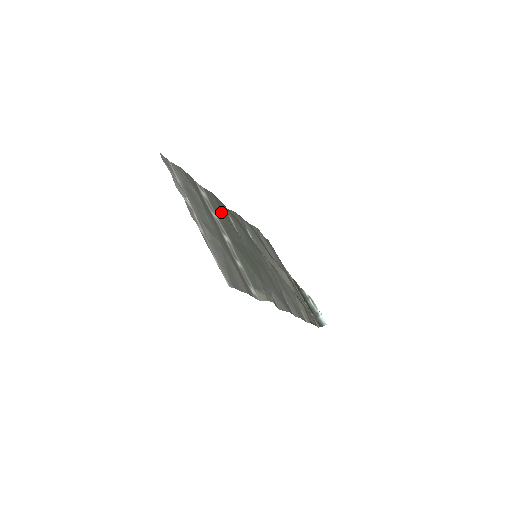
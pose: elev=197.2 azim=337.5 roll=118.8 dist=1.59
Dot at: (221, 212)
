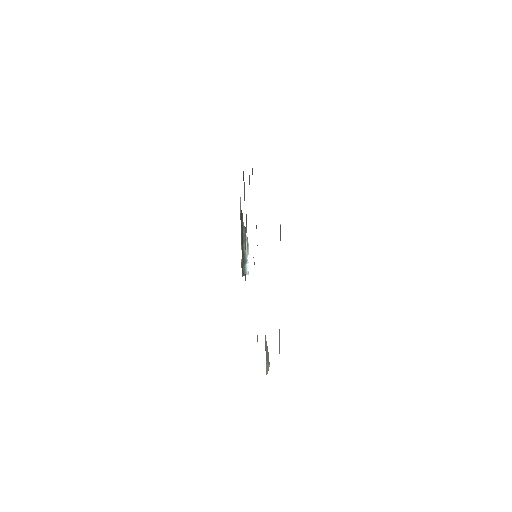
Dot at: occluded
